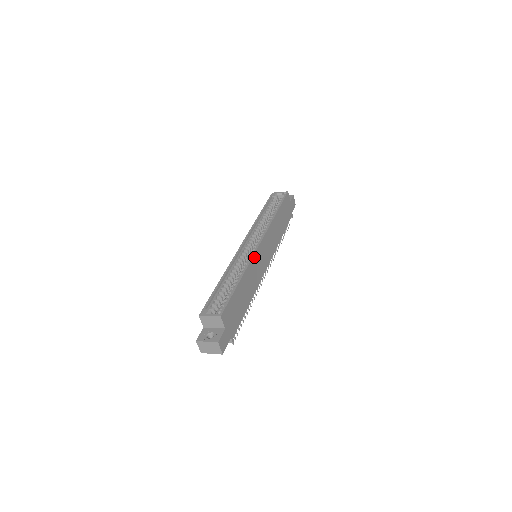
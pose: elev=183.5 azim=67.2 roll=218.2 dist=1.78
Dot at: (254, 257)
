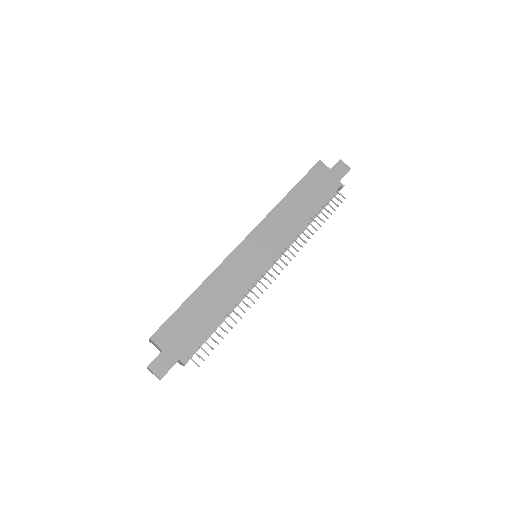
Dot at: (228, 260)
